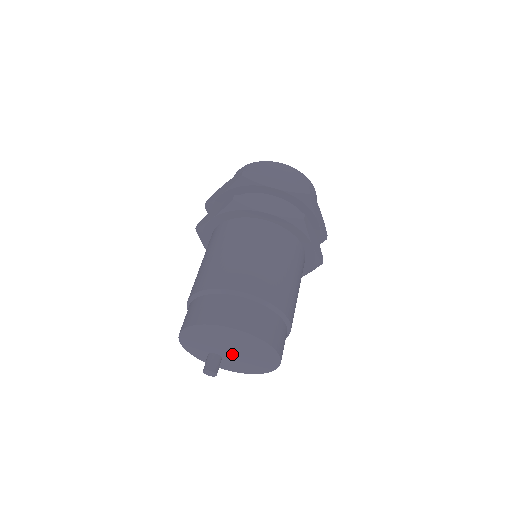
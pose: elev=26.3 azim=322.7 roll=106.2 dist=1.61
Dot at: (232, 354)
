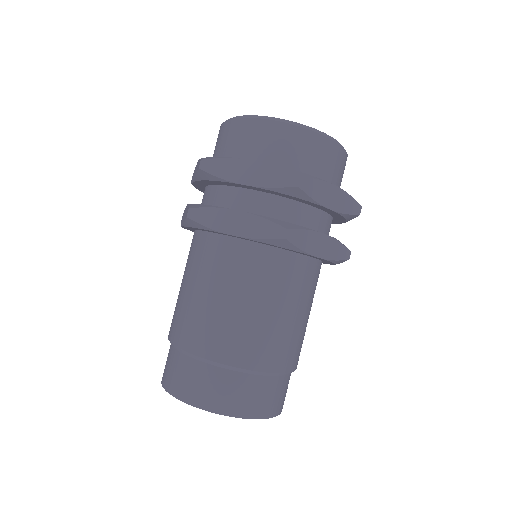
Dot at: occluded
